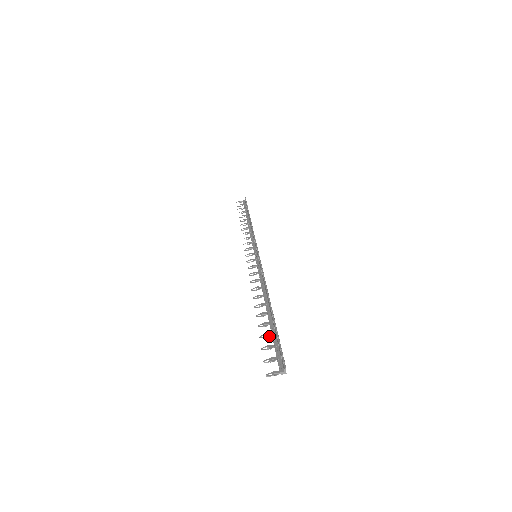
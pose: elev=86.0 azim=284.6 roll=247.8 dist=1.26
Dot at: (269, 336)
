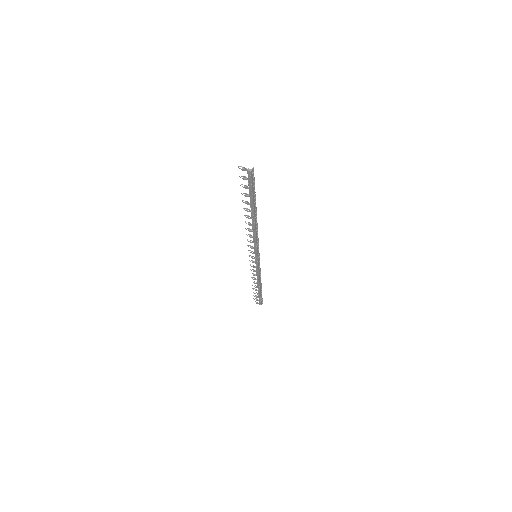
Dot at: (248, 195)
